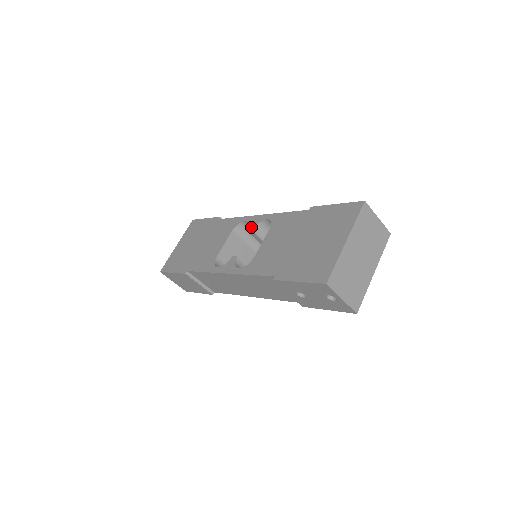
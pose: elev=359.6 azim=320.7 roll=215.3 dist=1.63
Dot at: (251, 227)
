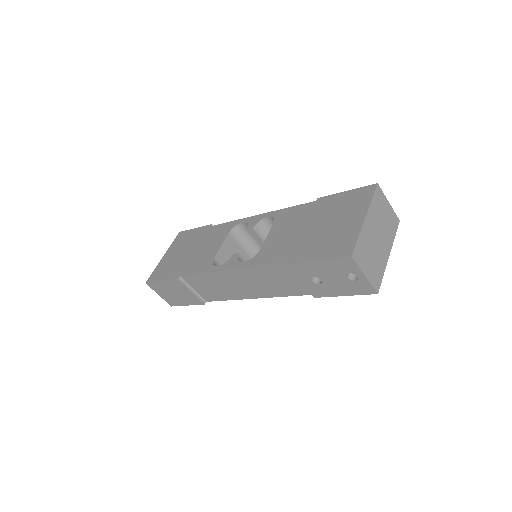
Dot at: (251, 226)
